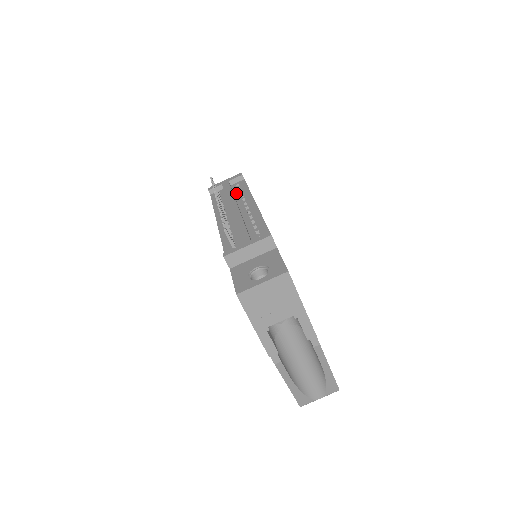
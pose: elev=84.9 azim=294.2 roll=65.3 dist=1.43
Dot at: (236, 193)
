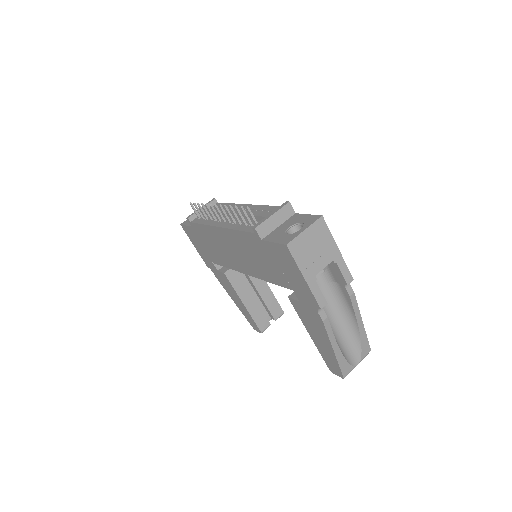
Dot at: occluded
